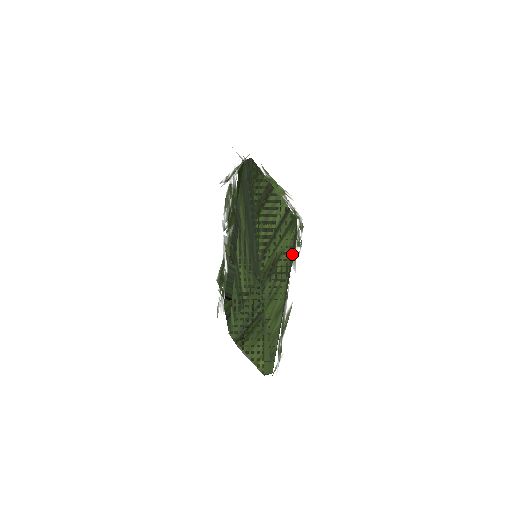
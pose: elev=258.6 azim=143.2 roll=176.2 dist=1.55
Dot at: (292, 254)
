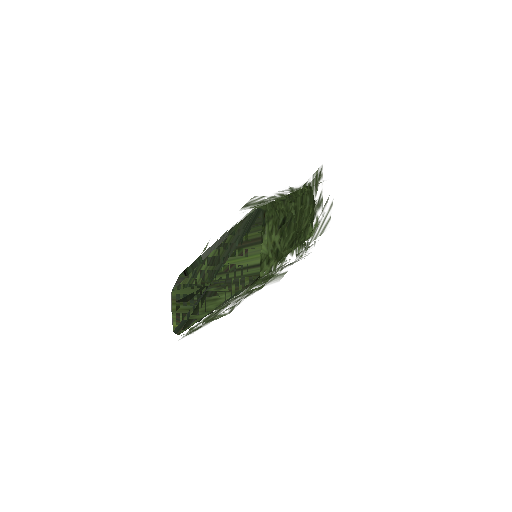
Dot at: (239, 291)
